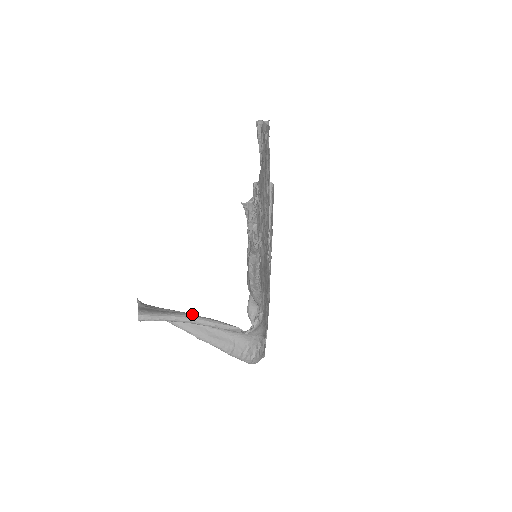
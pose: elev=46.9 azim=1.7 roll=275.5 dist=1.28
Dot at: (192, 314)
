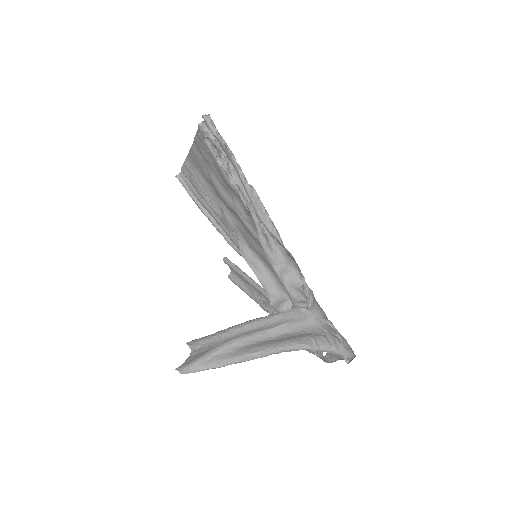
Dot at: occluded
